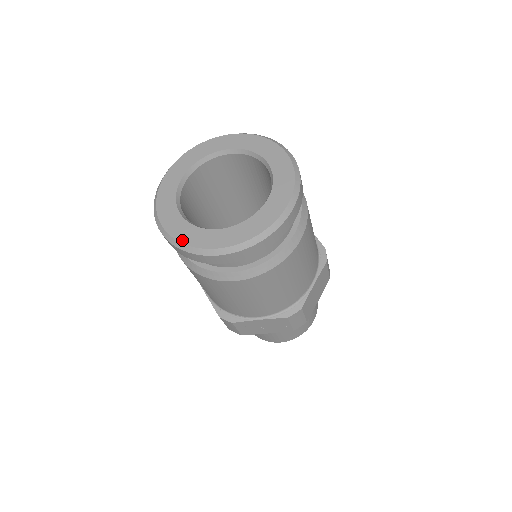
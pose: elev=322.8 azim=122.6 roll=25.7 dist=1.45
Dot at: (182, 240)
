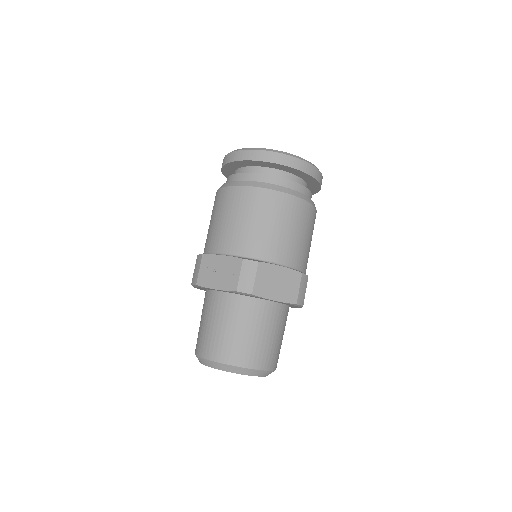
Dot at: occluded
